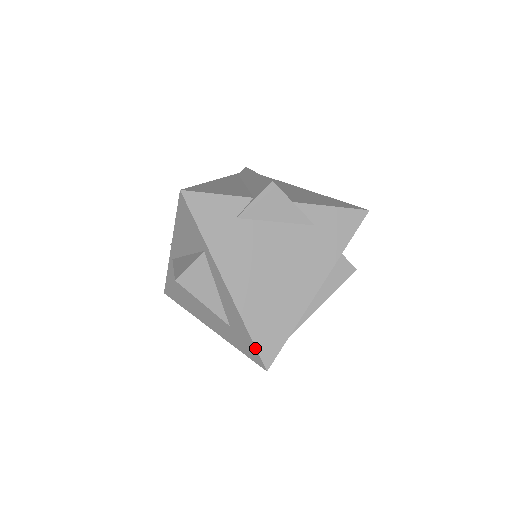
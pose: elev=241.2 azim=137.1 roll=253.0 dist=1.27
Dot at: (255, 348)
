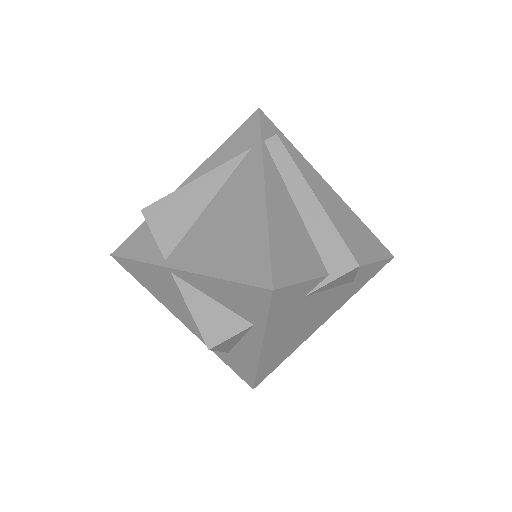
Dot at: (254, 380)
